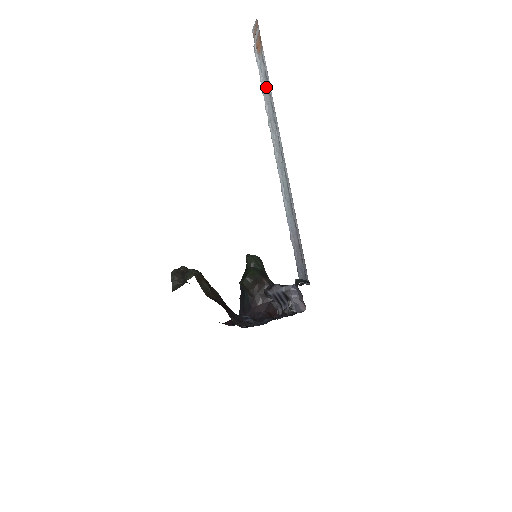
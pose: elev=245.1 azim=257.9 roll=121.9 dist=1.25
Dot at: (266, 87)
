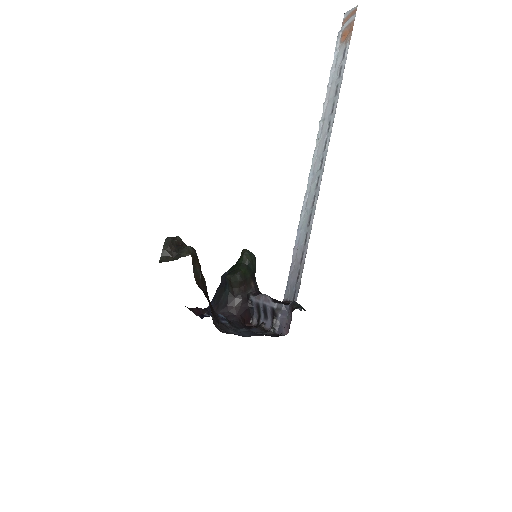
Dot at: (335, 82)
